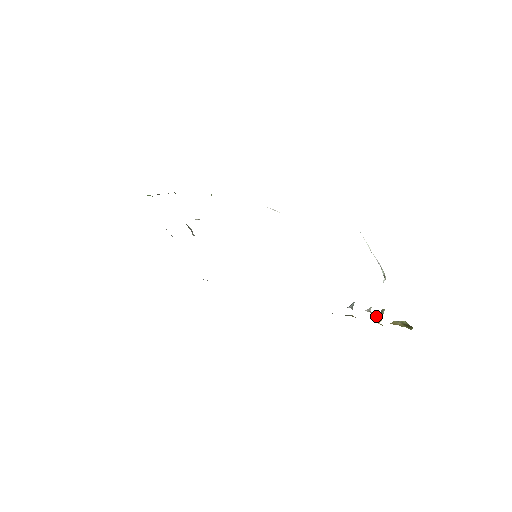
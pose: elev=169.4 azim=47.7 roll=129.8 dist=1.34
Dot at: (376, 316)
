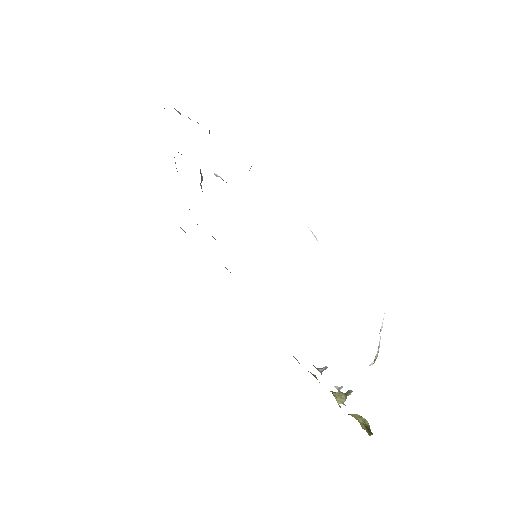
Dot at: occluded
